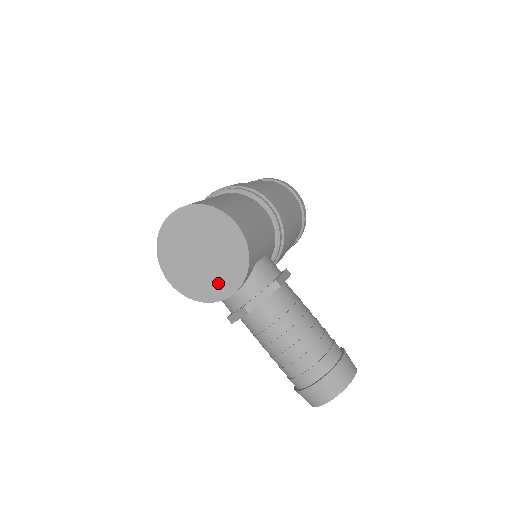
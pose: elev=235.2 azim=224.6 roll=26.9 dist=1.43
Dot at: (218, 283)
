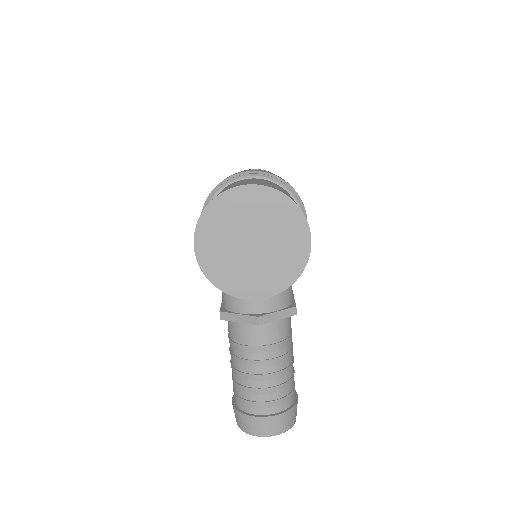
Dot at: (249, 280)
